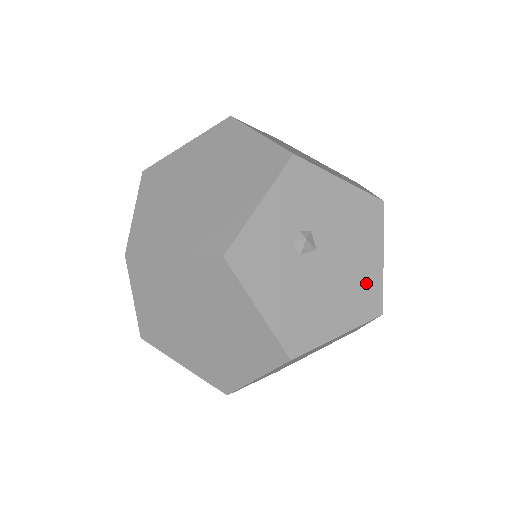
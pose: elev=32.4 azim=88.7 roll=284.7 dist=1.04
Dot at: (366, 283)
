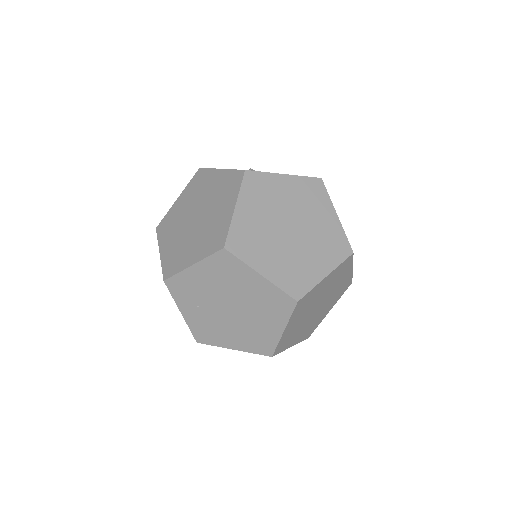
Dot at: occluded
